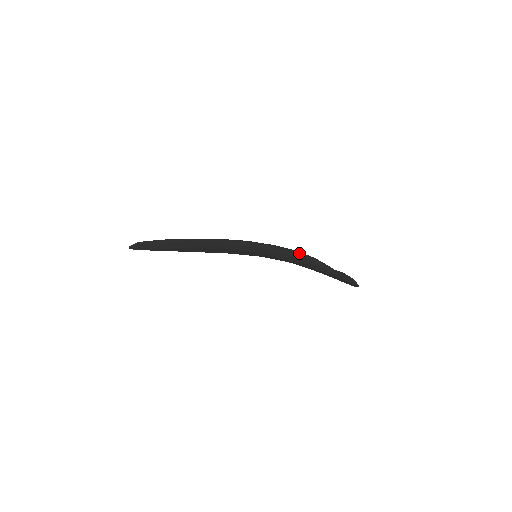
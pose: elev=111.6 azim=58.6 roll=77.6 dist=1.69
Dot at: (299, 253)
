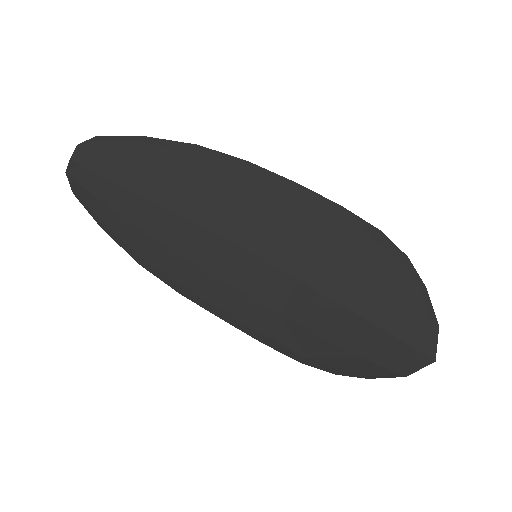
Dot at: (308, 353)
